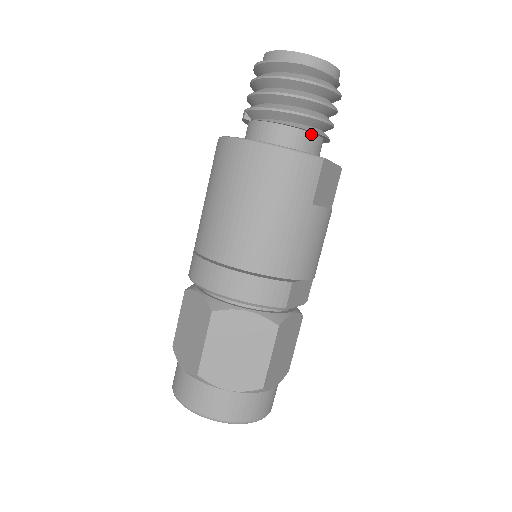
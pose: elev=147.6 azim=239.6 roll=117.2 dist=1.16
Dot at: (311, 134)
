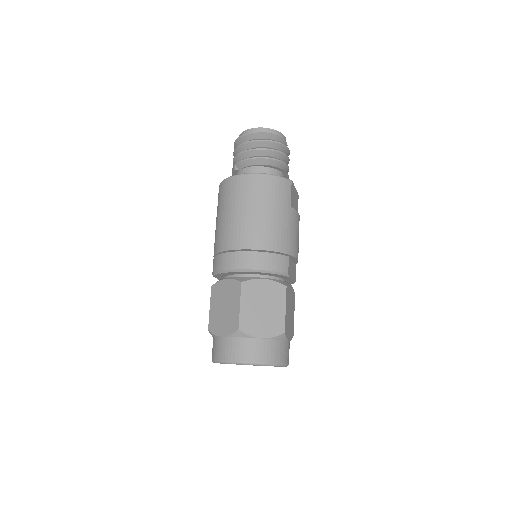
Dot at: (279, 171)
